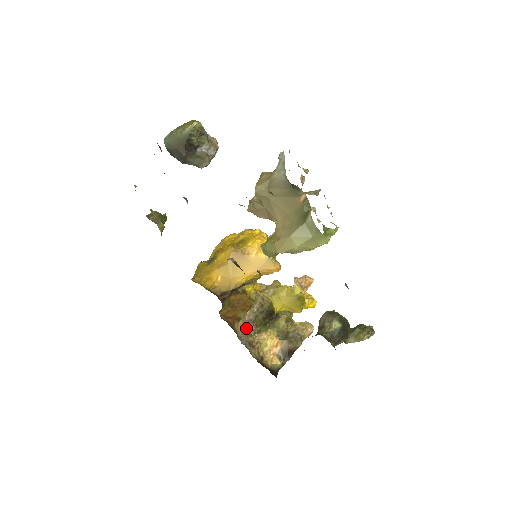
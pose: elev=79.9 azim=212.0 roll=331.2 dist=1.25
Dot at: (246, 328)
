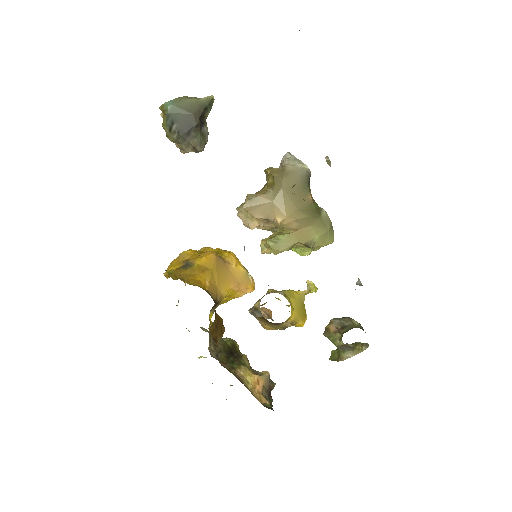
Dot at: (220, 363)
